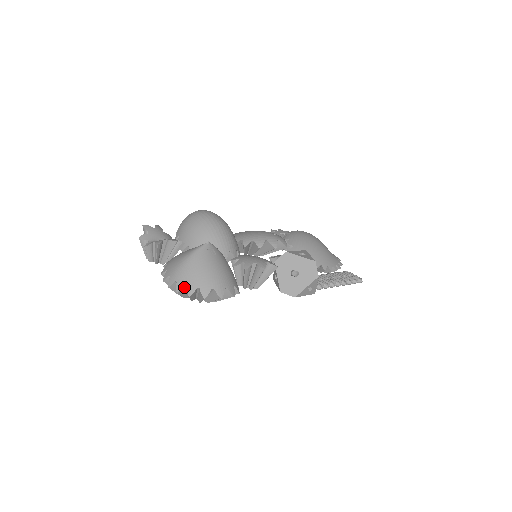
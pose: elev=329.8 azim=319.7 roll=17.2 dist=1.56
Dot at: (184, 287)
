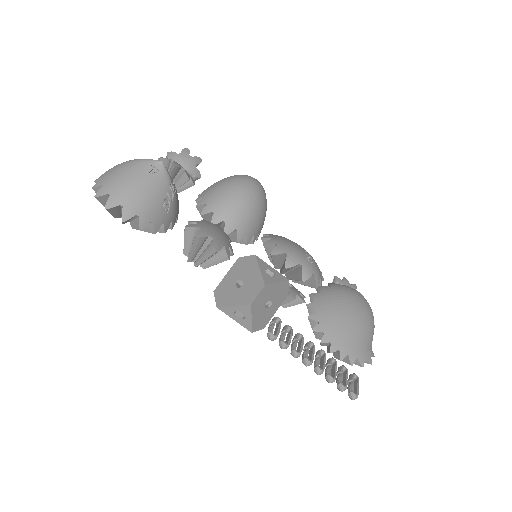
Dot at: occluded
